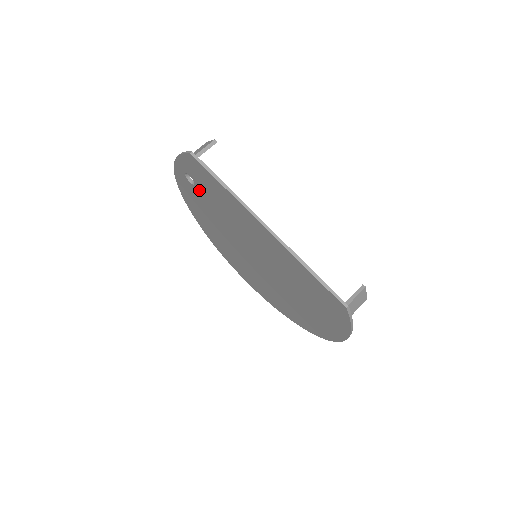
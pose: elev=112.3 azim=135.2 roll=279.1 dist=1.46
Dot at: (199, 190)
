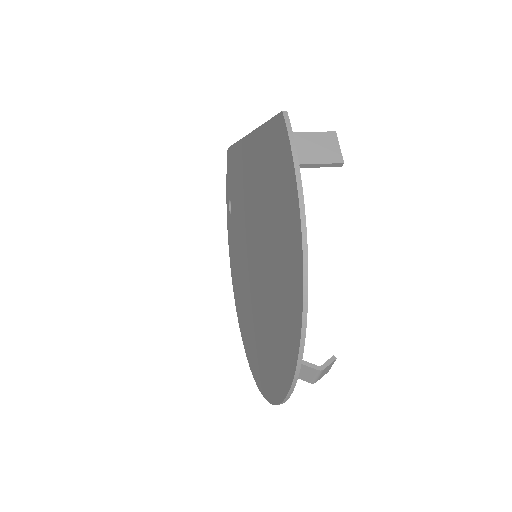
Dot at: (233, 212)
